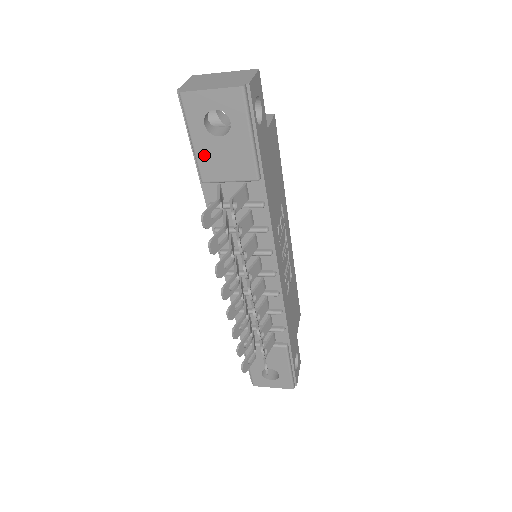
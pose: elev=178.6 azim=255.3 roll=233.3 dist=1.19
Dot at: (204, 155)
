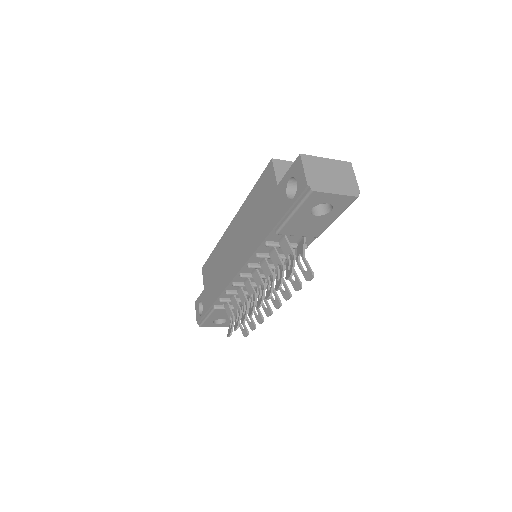
Dot at: (294, 222)
